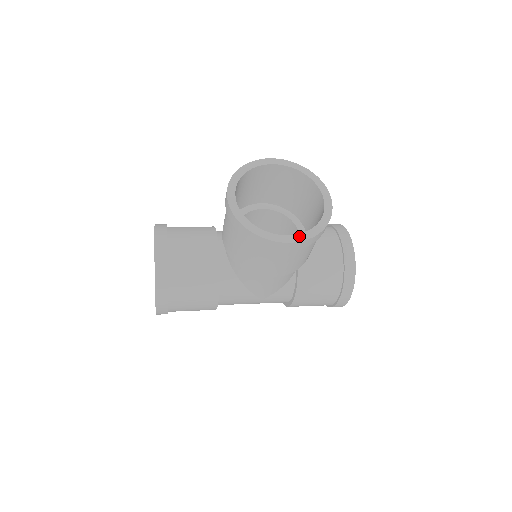
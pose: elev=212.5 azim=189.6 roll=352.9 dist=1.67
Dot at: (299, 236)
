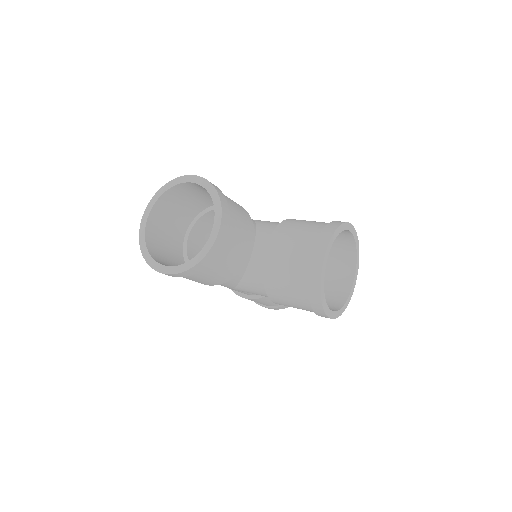
Dot at: (336, 313)
